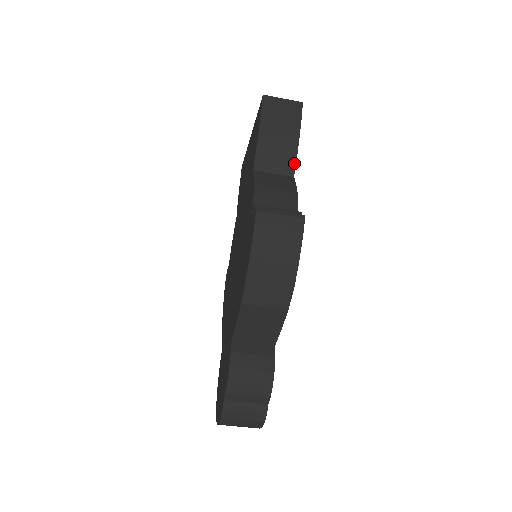
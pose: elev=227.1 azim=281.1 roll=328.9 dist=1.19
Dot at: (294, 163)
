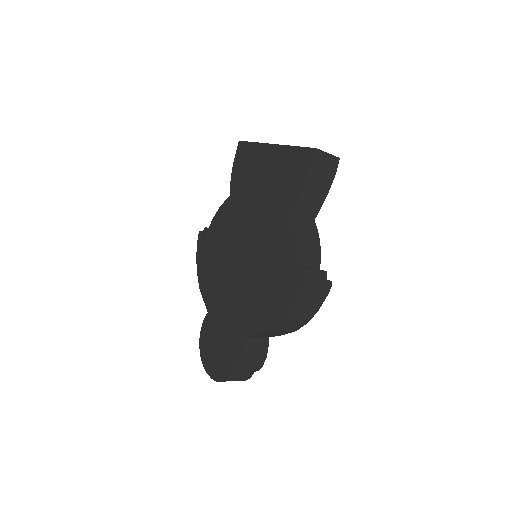
Dot at: (319, 210)
